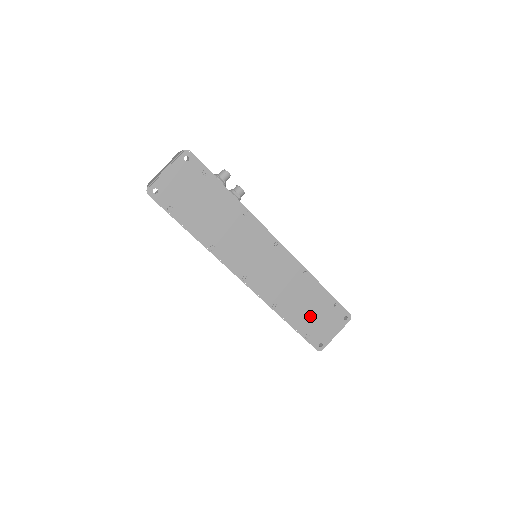
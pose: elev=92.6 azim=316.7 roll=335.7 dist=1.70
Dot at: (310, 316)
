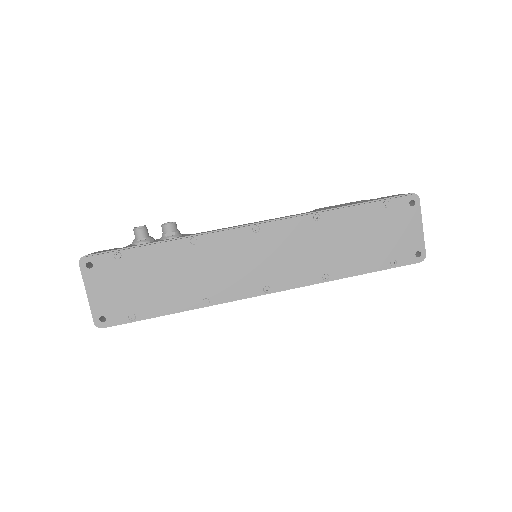
Dot at: (372, 244)
